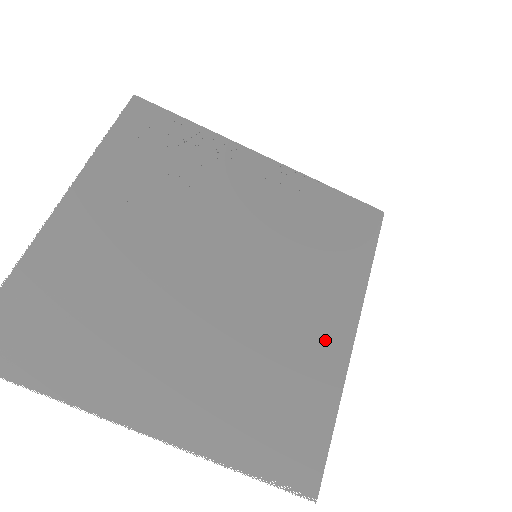
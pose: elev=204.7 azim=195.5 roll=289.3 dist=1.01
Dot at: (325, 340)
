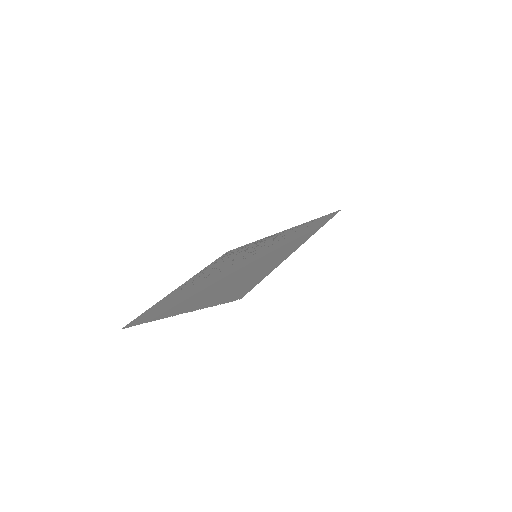
Dot at: (278, 257)
